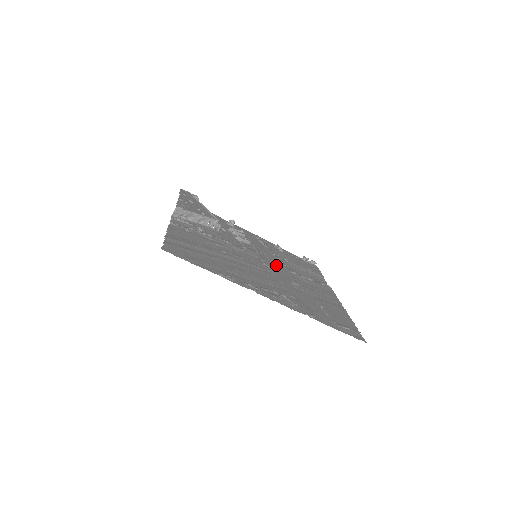
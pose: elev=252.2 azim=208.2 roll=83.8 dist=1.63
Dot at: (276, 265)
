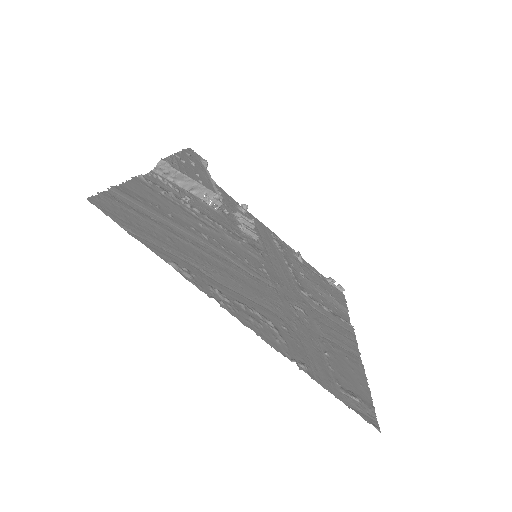
Dot at: (282, 276)
